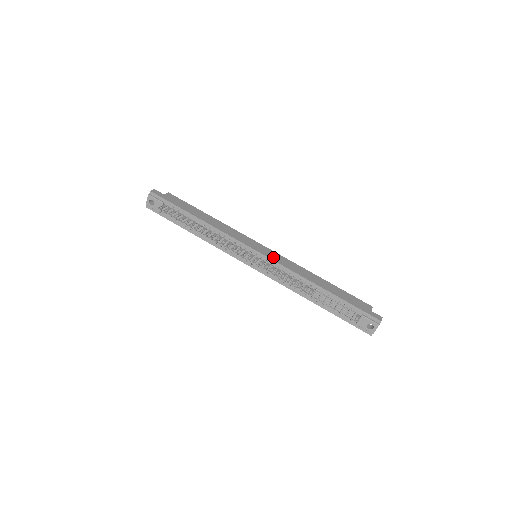
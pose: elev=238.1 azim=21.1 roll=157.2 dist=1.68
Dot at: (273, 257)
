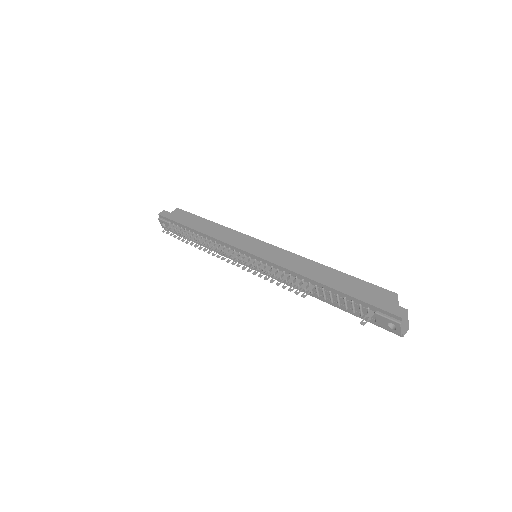
Dot at: (266, 255)
